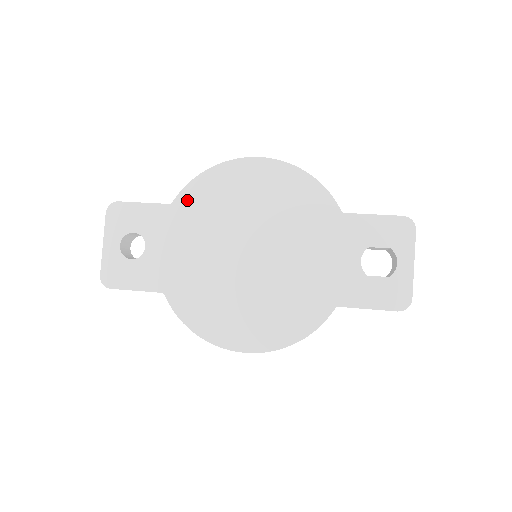
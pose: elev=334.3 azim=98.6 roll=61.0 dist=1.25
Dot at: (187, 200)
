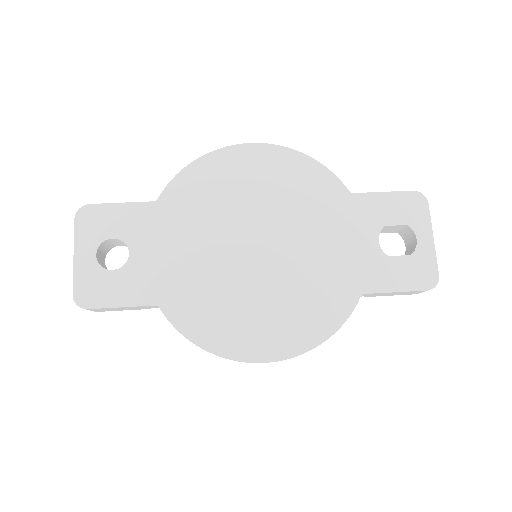
Dot at: (175, 195)
